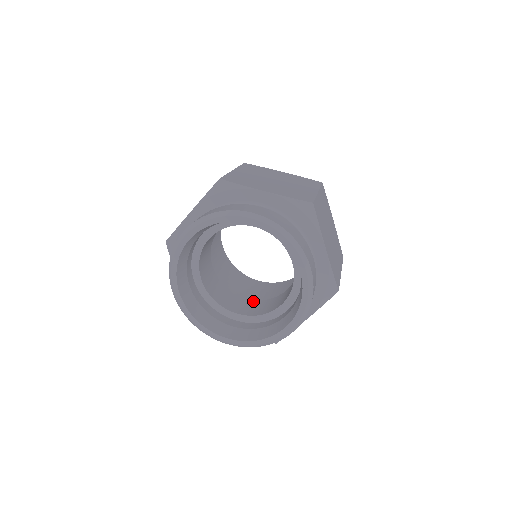
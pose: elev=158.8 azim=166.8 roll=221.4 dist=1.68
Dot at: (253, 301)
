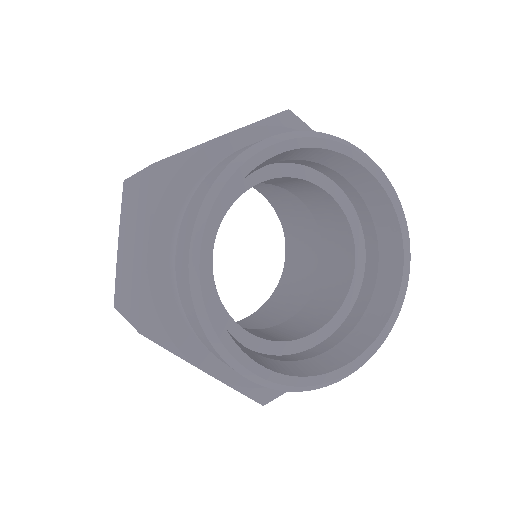
Dot at: occluded
